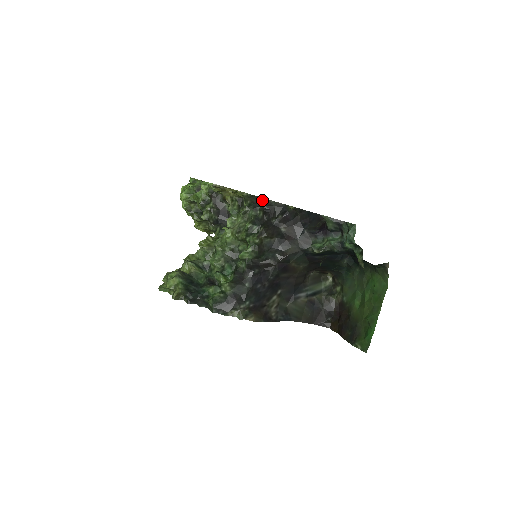
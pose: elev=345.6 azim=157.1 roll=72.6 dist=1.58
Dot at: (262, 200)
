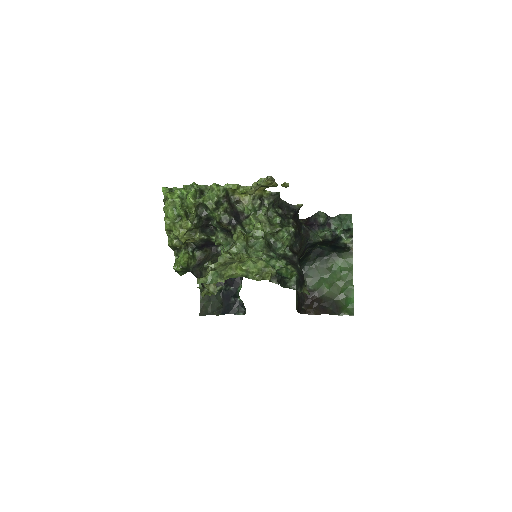
Dot at: (279, 199)
